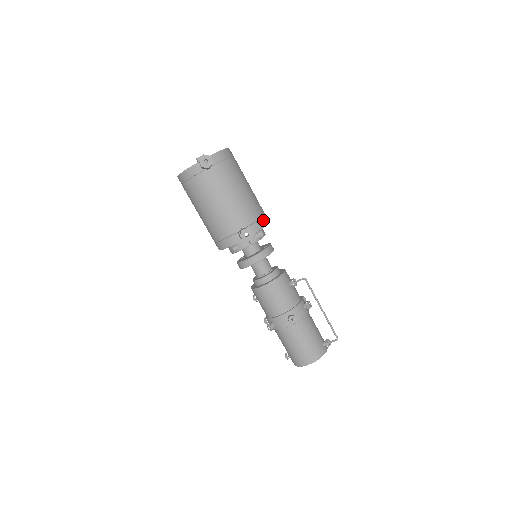
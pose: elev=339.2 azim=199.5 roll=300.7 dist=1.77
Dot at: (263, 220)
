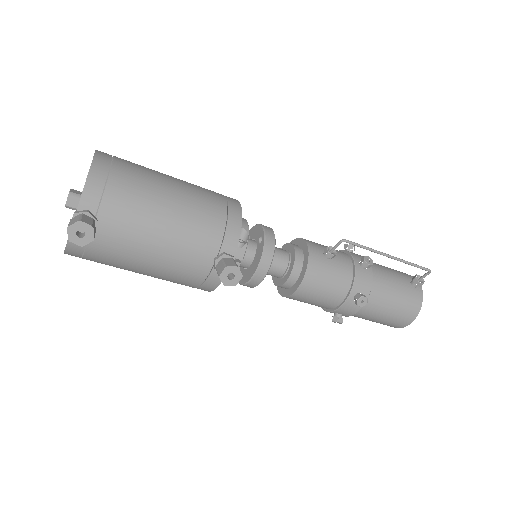
Dot at: (232, 217)
